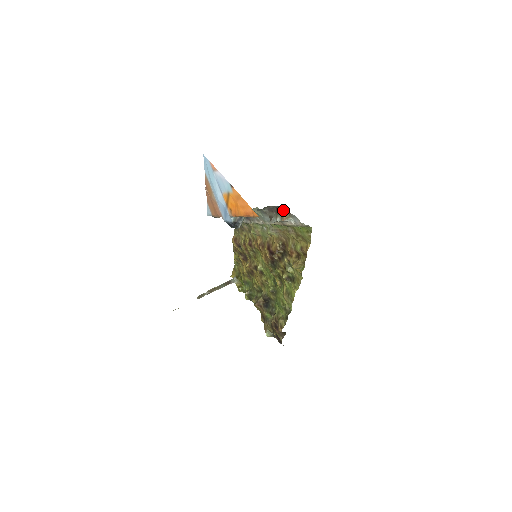
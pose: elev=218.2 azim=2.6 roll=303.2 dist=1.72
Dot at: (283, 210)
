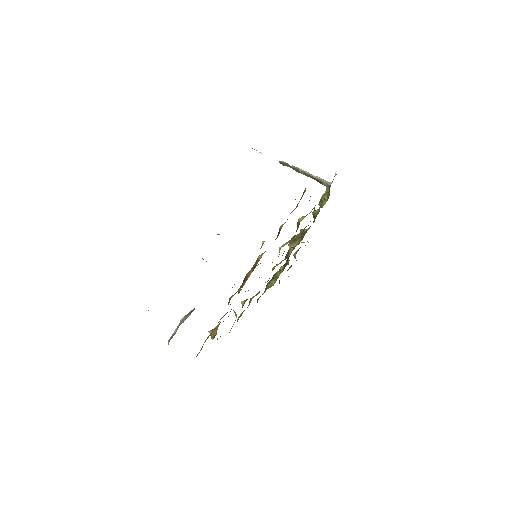
Dot at: occluded
